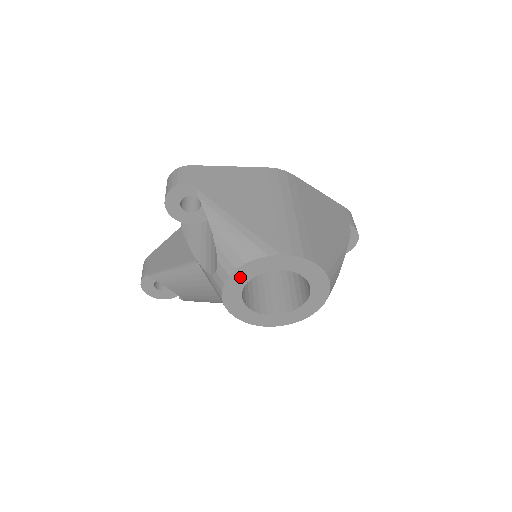
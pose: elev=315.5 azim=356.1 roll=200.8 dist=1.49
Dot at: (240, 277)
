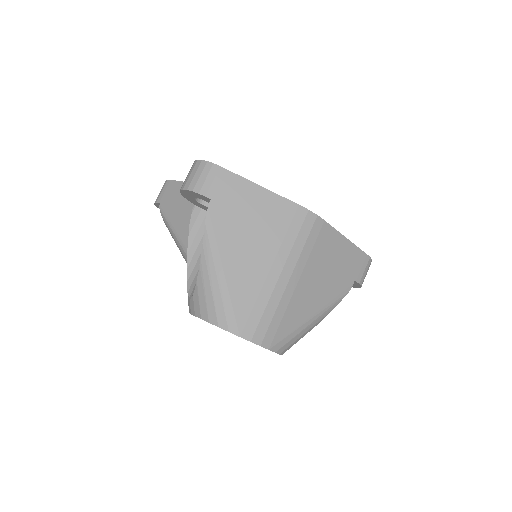
Dot at: occluded
